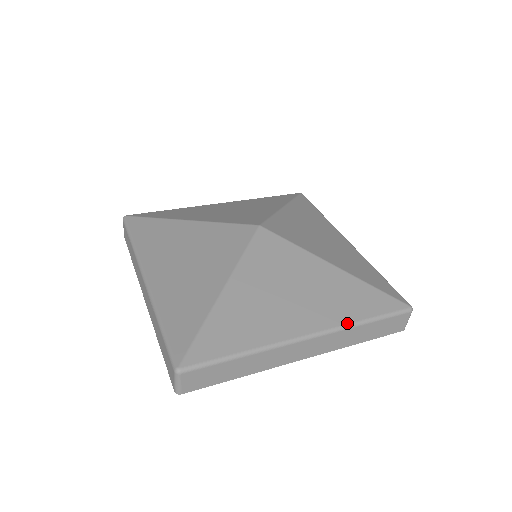
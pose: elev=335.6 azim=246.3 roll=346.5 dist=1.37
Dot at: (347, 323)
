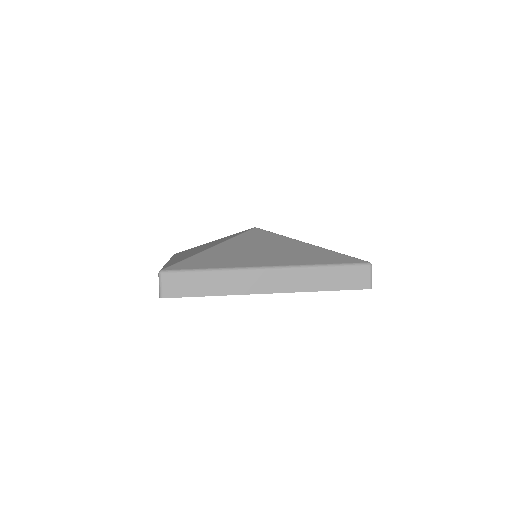
Dot at: (305, 264)
